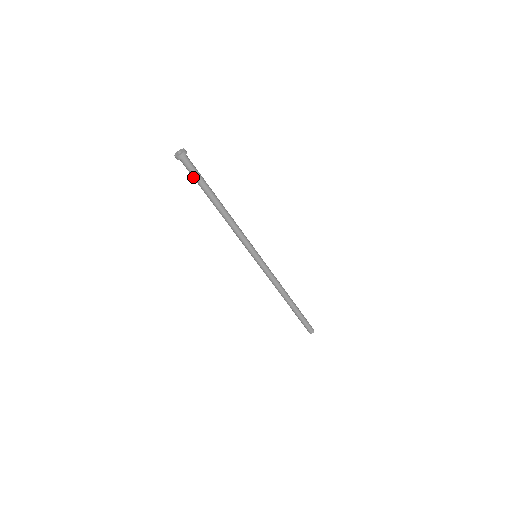
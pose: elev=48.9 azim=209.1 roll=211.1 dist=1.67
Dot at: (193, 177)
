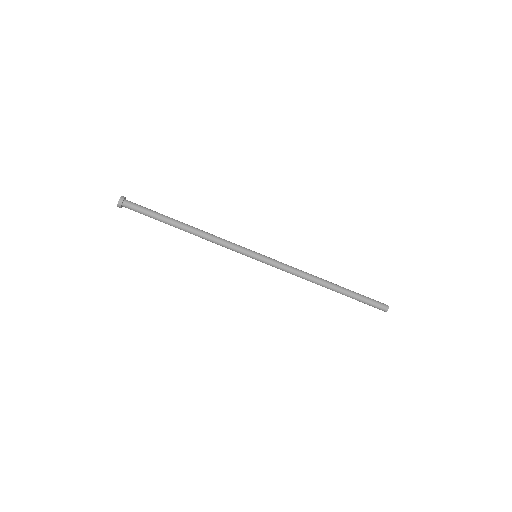
Dot at: (144, 214)
